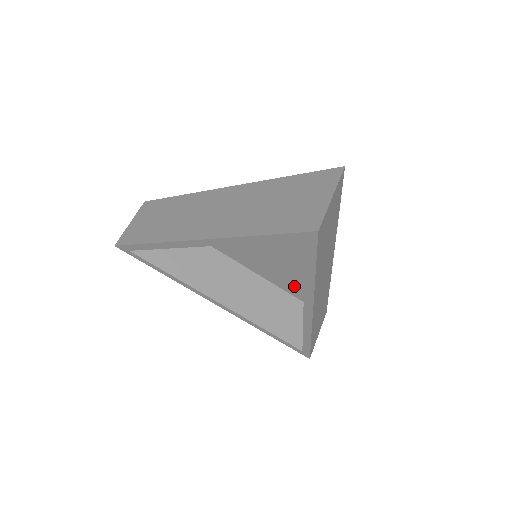
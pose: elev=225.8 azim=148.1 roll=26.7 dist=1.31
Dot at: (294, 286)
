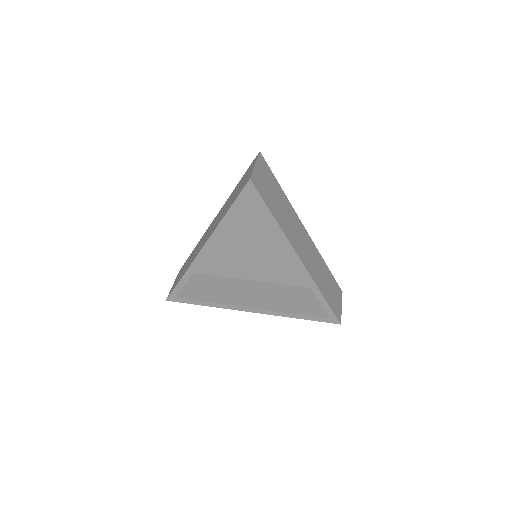
Dot at: (301, 276)
